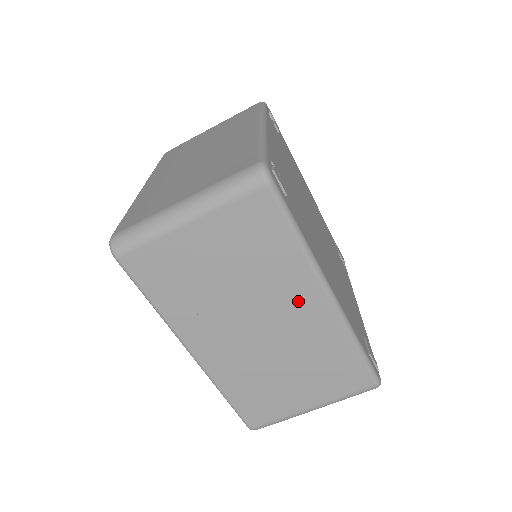
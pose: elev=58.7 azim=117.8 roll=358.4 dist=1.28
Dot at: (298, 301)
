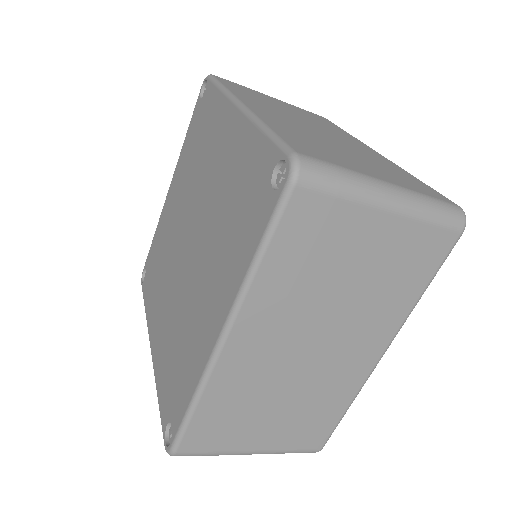
Dot at: occluded
